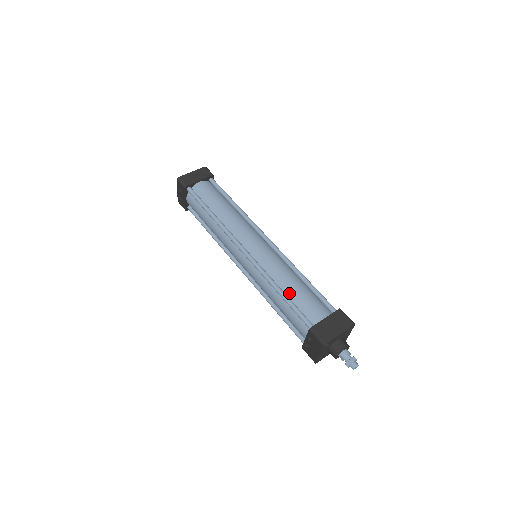
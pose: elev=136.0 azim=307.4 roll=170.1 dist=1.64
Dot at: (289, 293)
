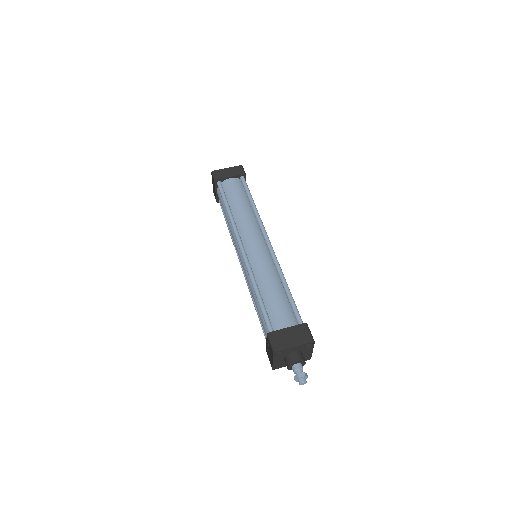
Dot at: (265, 296)
